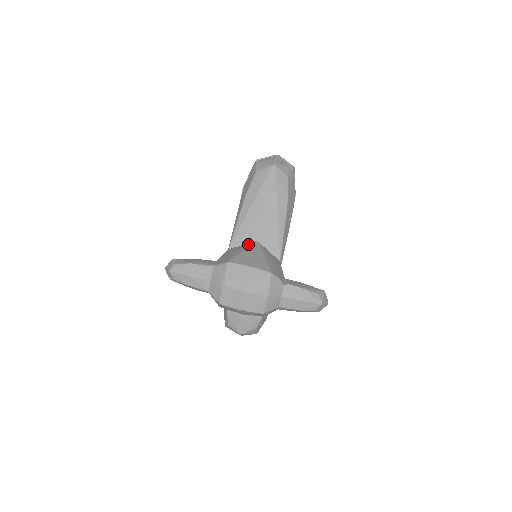
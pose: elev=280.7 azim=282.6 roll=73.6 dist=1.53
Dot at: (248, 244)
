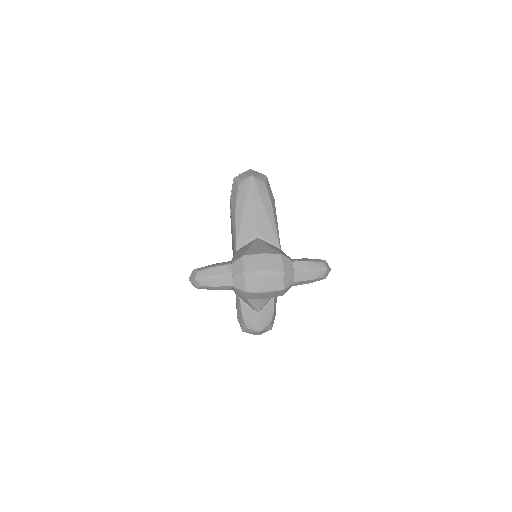
Dot at: (251, 242)
